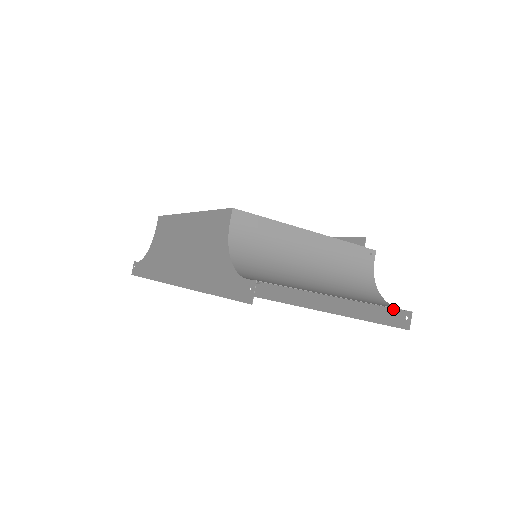
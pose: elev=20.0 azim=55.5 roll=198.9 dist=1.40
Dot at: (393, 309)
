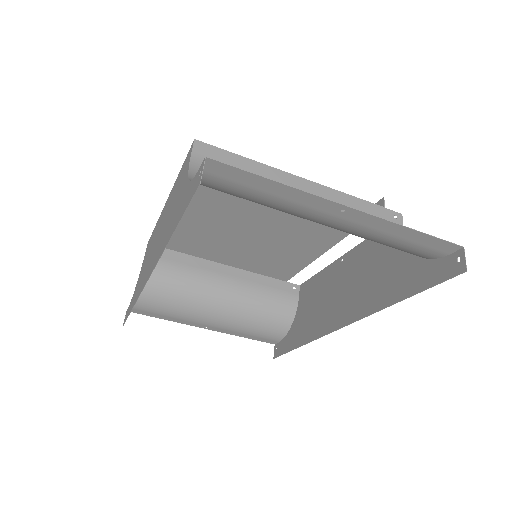
Dot at: (438, 260)
